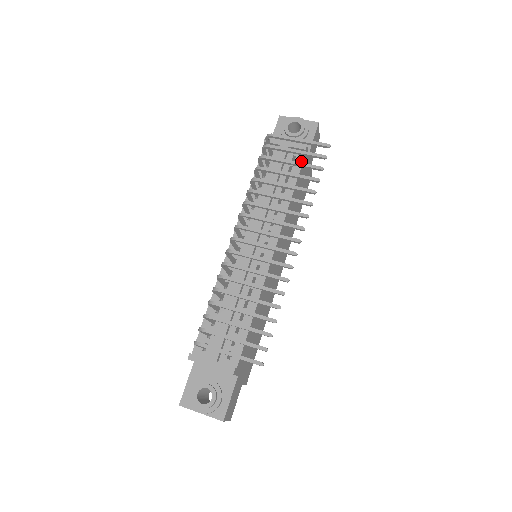
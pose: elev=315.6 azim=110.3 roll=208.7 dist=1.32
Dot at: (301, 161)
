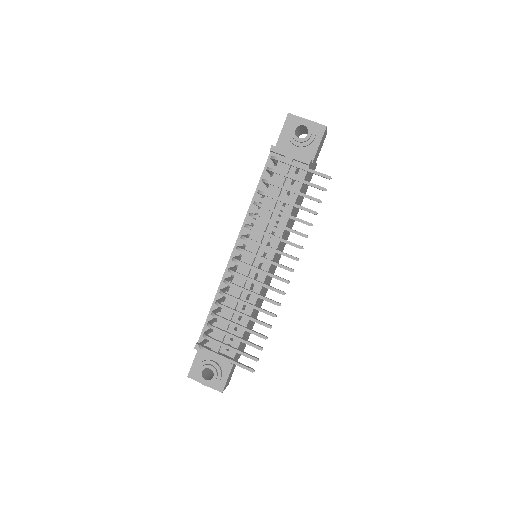
Dot at: (304, 174)
